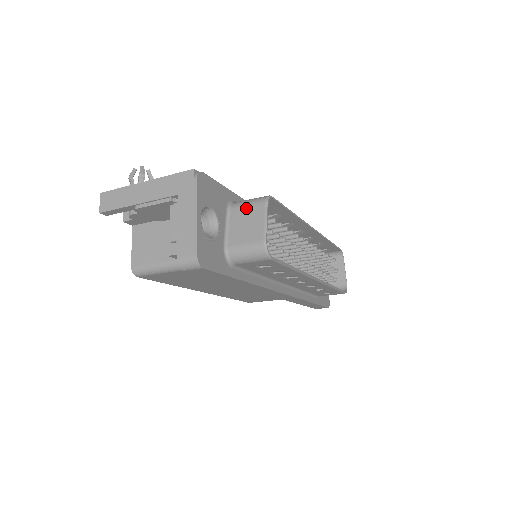
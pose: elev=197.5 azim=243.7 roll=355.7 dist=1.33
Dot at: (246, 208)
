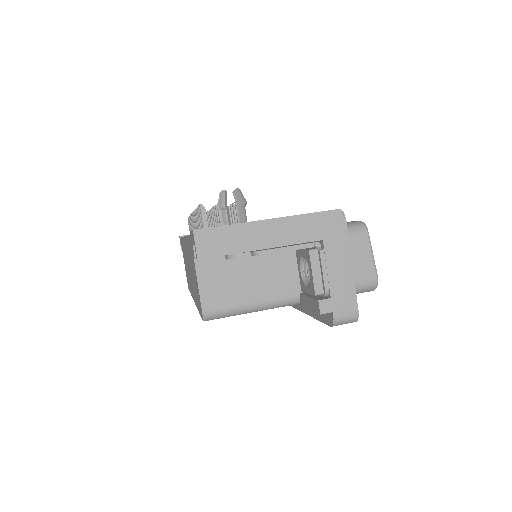
Dot at: occluded
